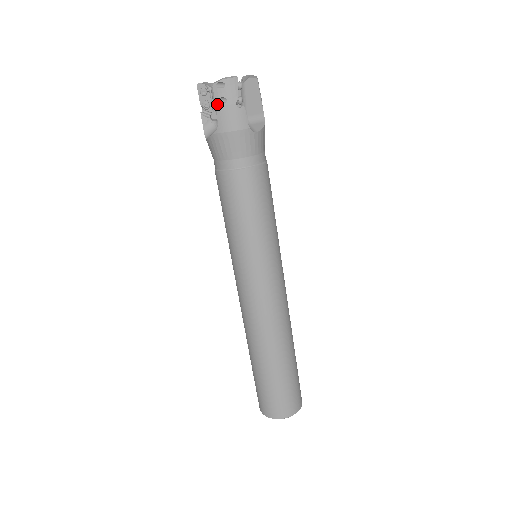
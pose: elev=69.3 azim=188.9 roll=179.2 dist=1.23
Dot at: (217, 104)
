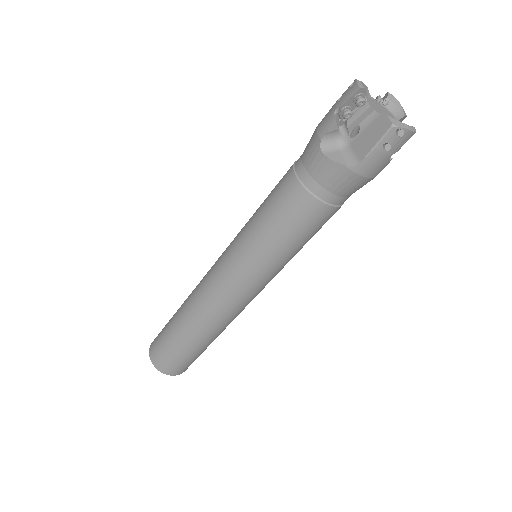
Dot at: (379, 146)
